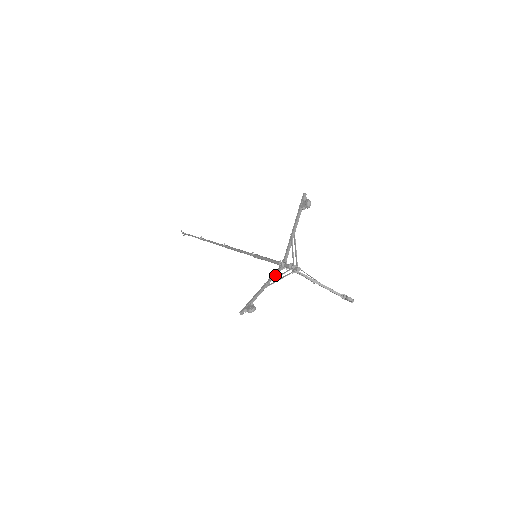
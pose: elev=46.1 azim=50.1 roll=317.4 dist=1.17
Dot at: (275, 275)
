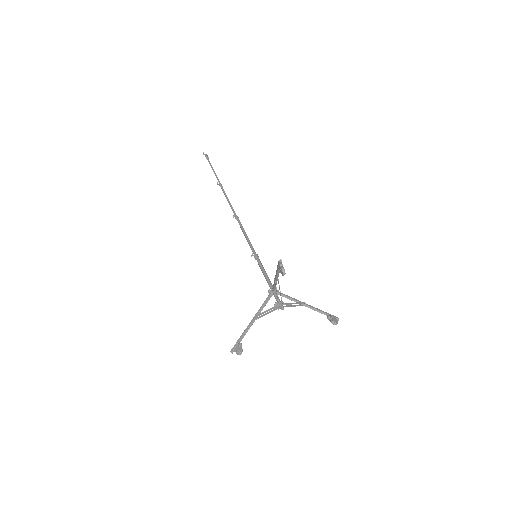
Dot at: (264, 306)
